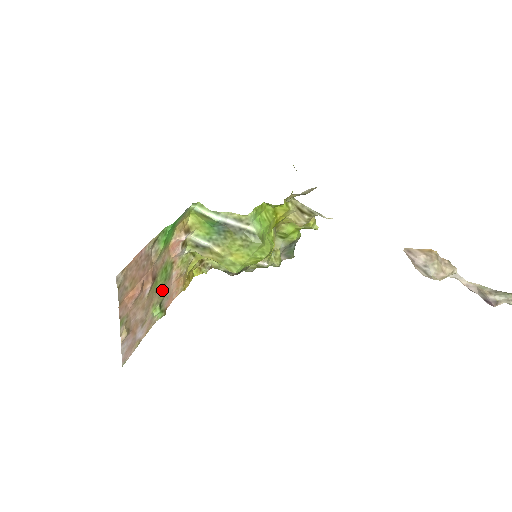
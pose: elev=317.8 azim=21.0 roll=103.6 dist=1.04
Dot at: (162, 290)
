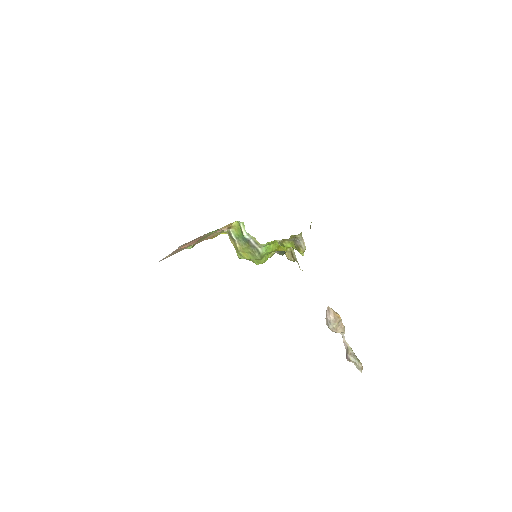
Dot at: occluded
